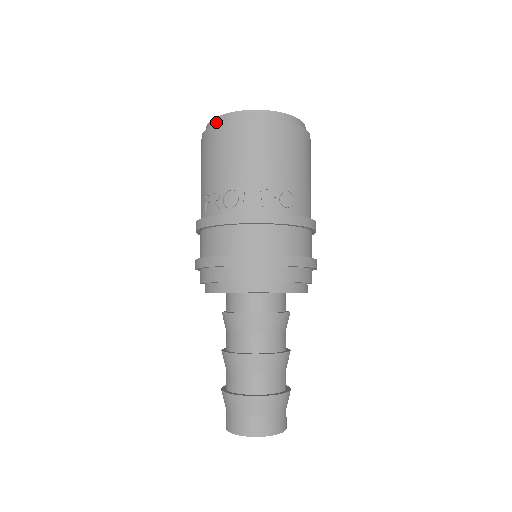
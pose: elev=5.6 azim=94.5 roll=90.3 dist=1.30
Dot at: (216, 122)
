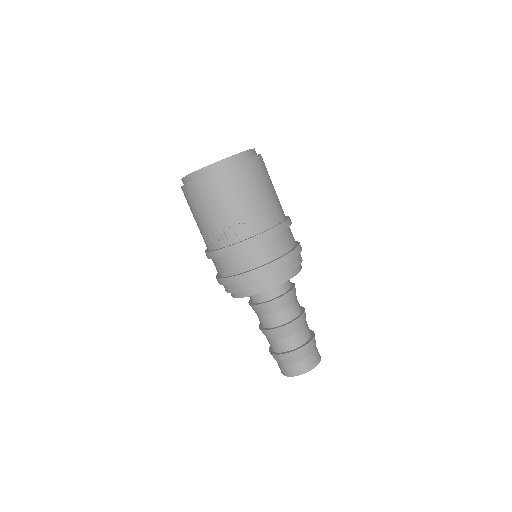
Dot at: (183, 183)
